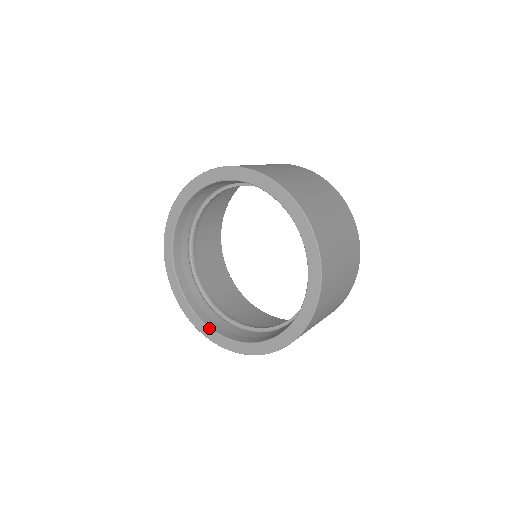
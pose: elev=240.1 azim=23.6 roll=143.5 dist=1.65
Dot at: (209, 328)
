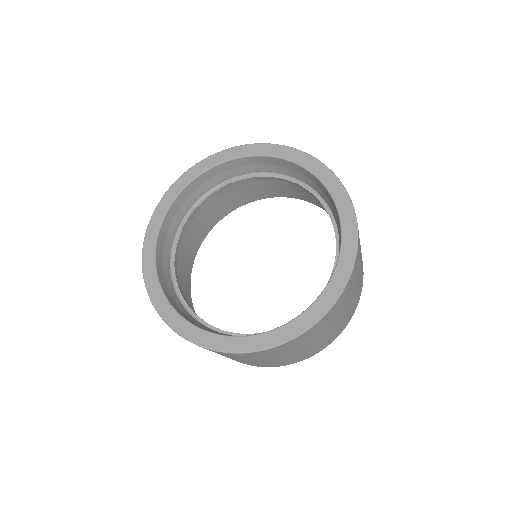
Dot at: (157, 276)
